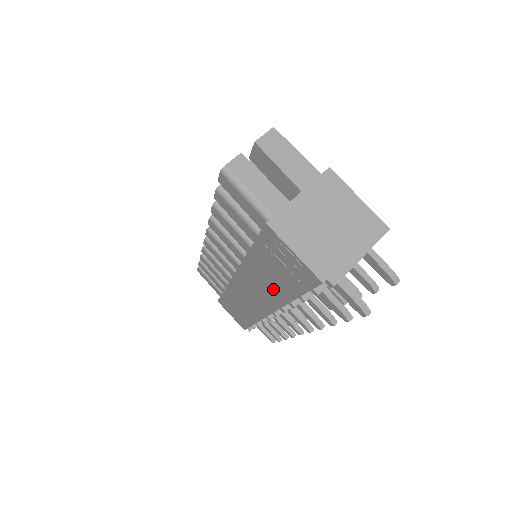
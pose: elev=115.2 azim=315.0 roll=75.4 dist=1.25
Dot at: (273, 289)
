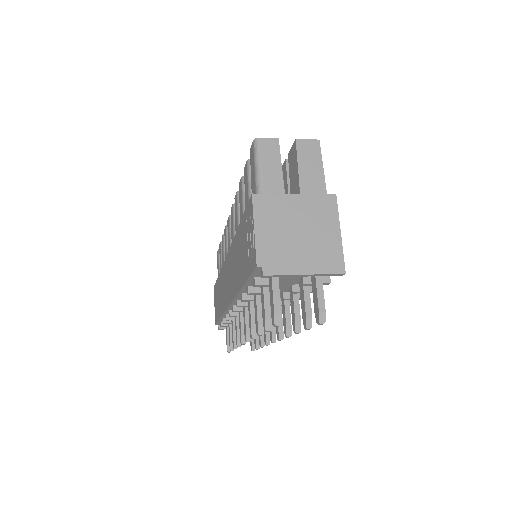
Dot at: (237, 273)
